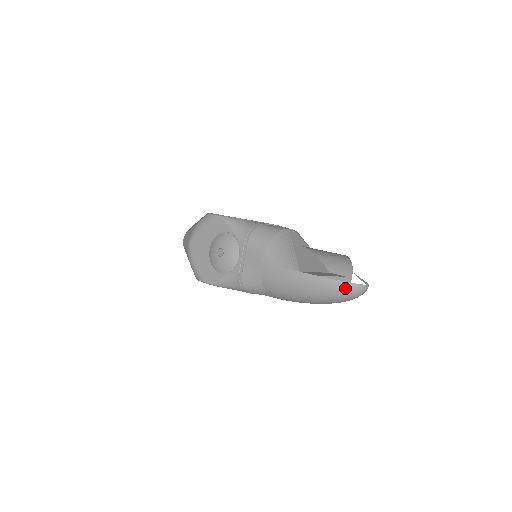
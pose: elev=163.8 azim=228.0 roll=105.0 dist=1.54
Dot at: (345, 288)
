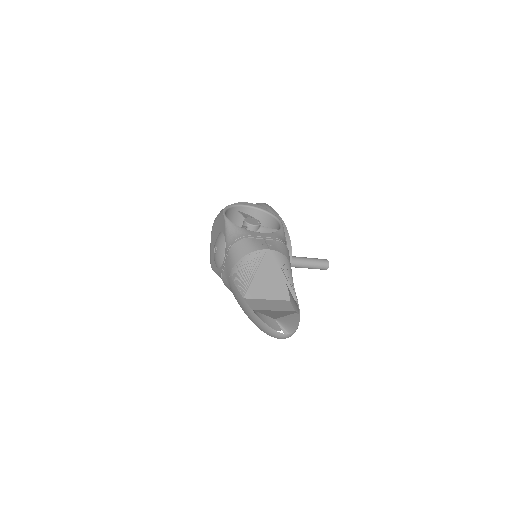
Dot at: (266, 329)
